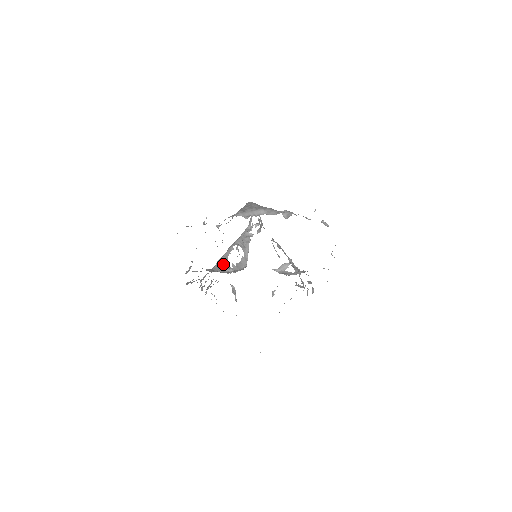
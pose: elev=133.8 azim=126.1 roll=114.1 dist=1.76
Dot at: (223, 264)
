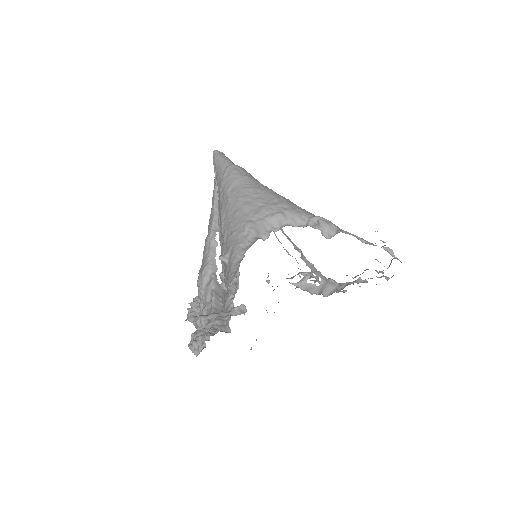
Dot at: (217, 282)
